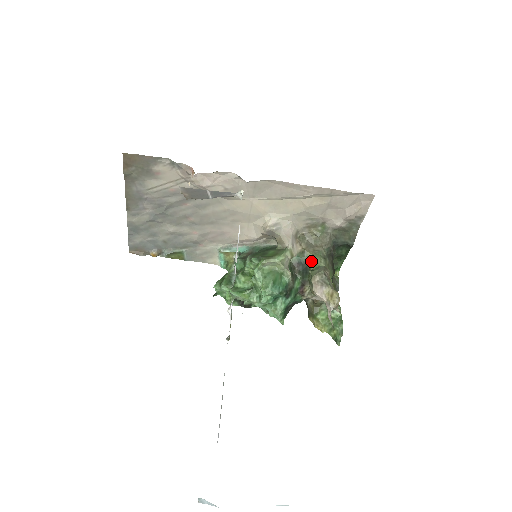
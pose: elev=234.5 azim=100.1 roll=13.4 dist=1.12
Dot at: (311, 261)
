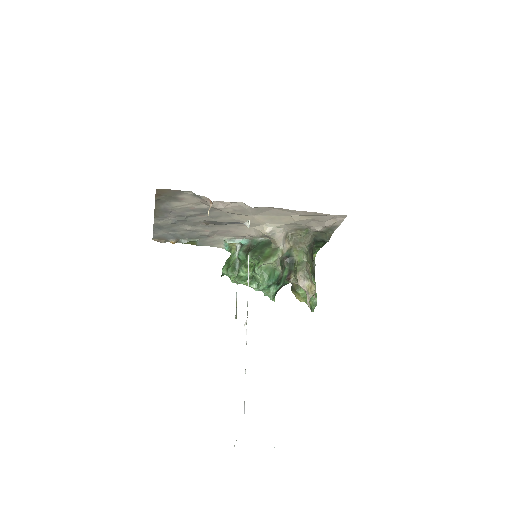
Dot at: (296, 256)
